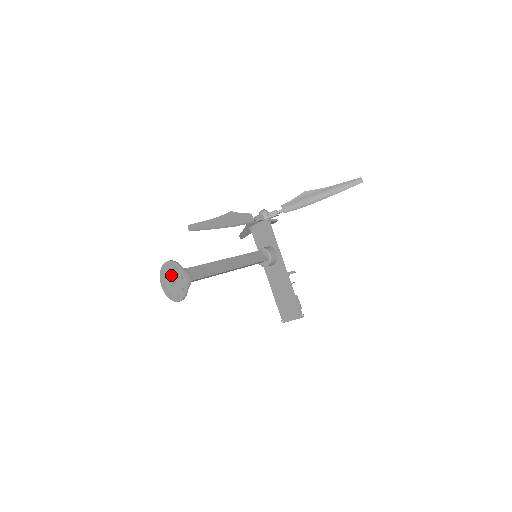
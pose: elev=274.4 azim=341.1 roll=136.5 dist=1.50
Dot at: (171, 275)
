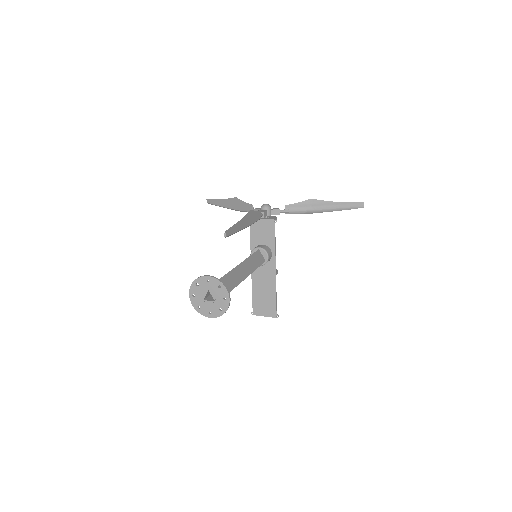
Dot at: (209, 291)
